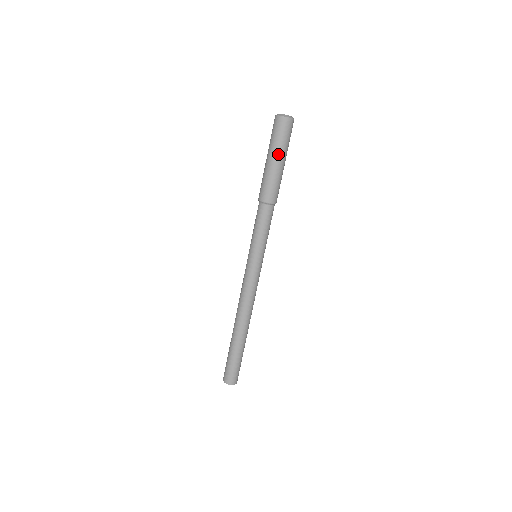
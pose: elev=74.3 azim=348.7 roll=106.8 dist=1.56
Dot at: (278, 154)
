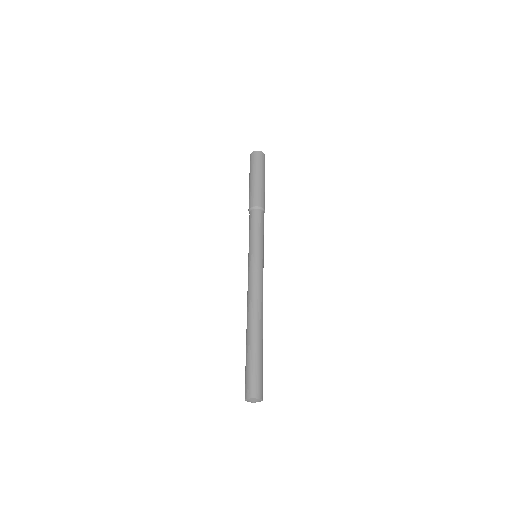
Dot at: (257, 173)
